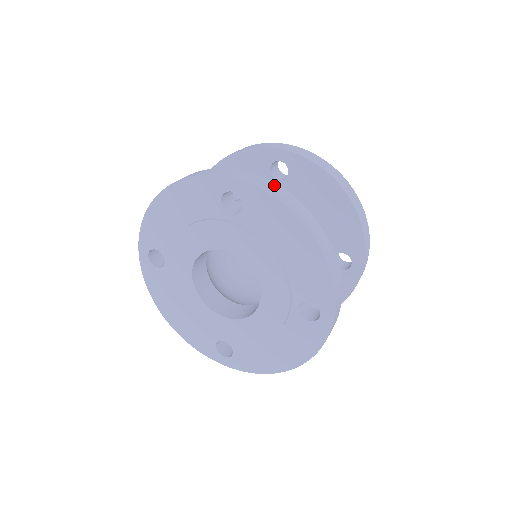
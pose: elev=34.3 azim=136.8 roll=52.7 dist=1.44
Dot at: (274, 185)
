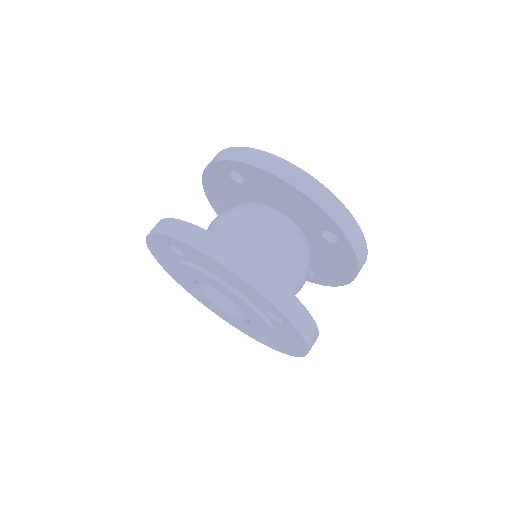
Dot at: (191, 228)
